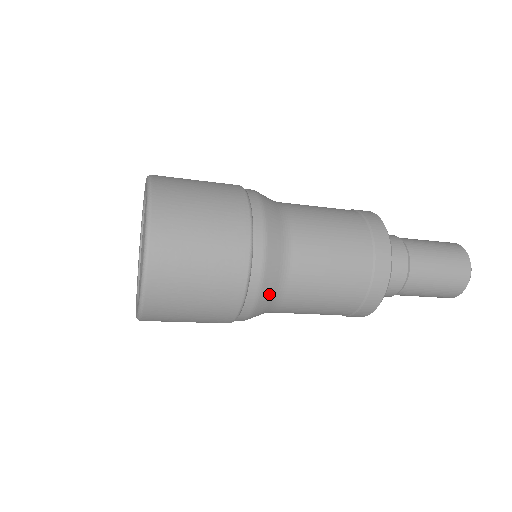
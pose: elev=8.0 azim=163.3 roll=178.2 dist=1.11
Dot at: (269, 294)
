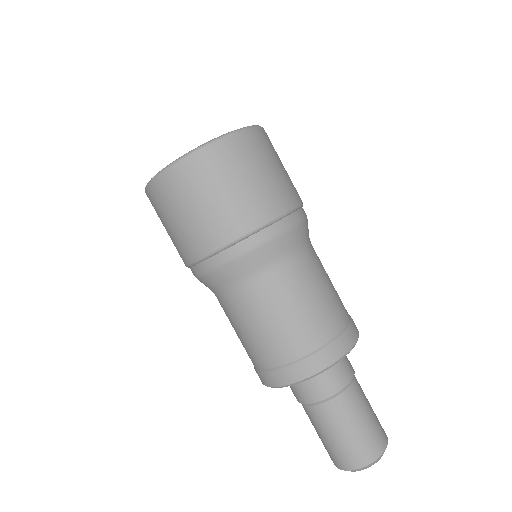
Dot at: (224, 277)
